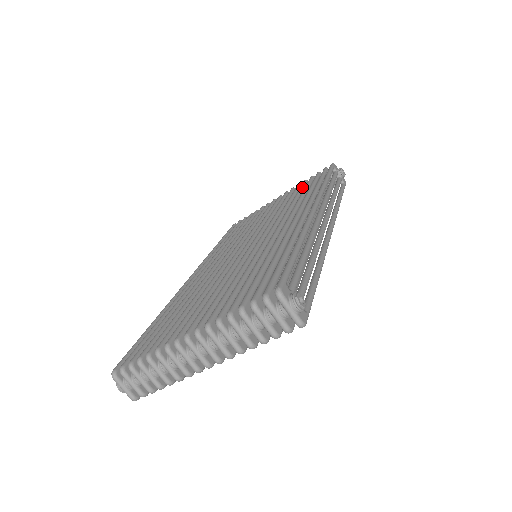
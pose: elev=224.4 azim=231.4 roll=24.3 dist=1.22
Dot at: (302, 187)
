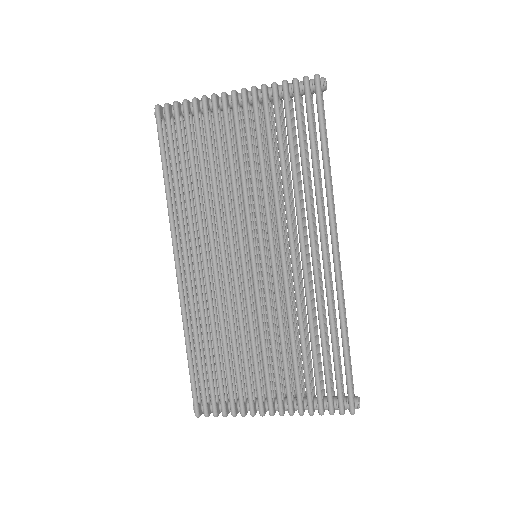
Dot at: (280, 121)
